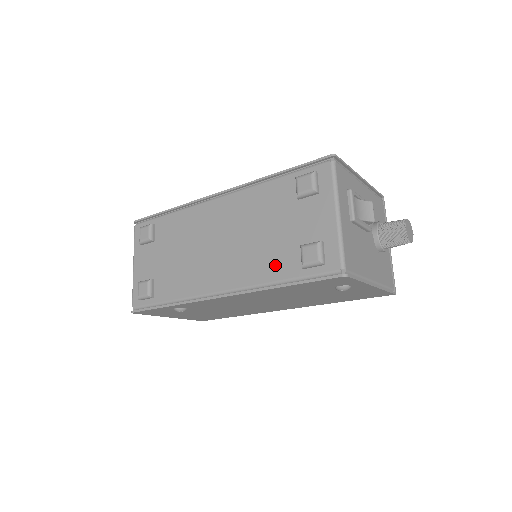
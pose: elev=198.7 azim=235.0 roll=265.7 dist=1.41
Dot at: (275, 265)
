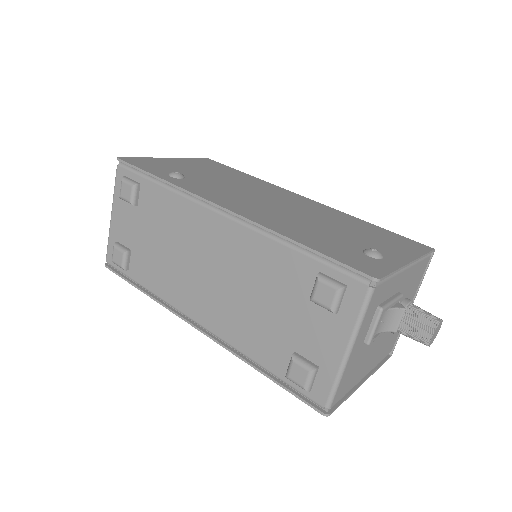
Dot at: (260, 346)
